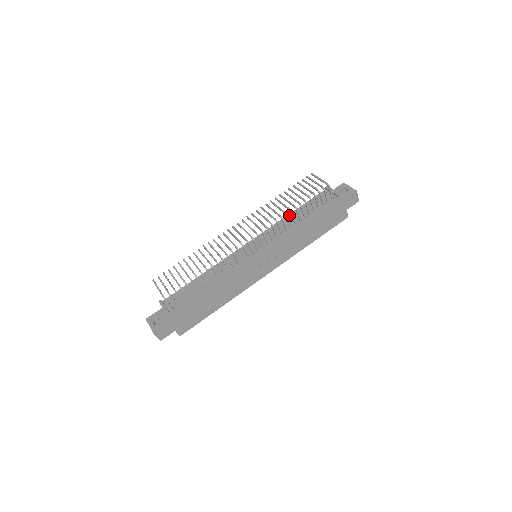
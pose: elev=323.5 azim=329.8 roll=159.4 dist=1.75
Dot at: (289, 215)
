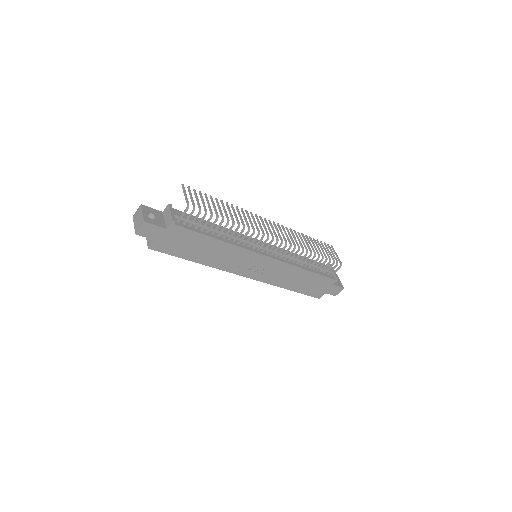
Dot at: occluded
